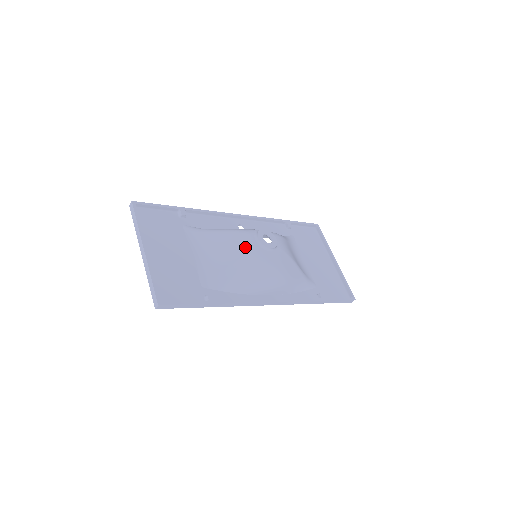
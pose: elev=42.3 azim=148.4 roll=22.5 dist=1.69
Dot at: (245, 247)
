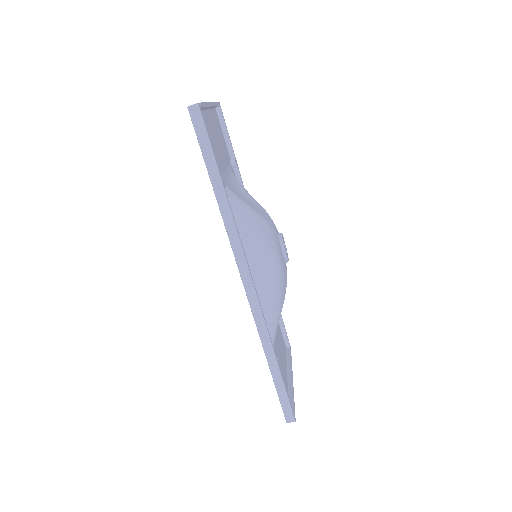
Dot at: (269, 220)
